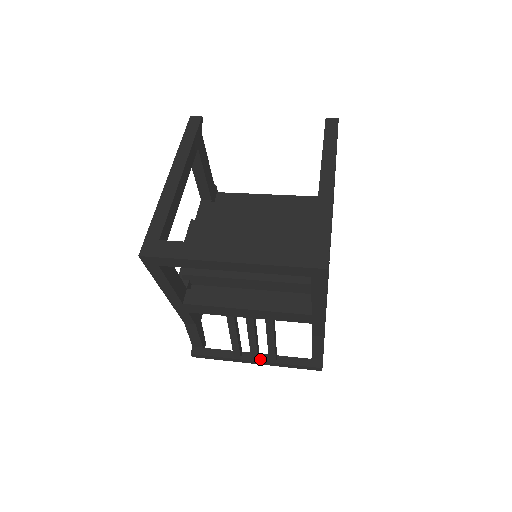
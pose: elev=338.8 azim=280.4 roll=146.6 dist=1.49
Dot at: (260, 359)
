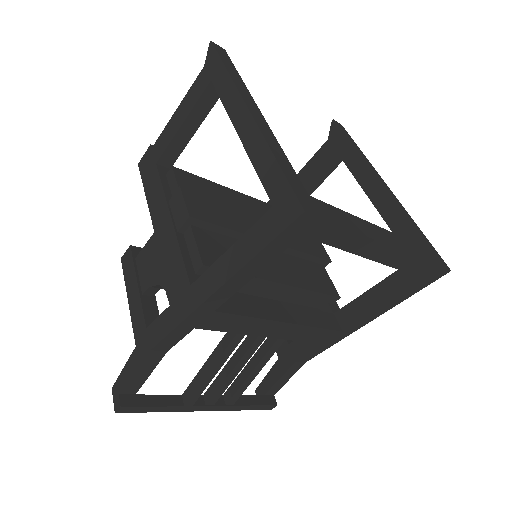
Dot at: (215, 402)
